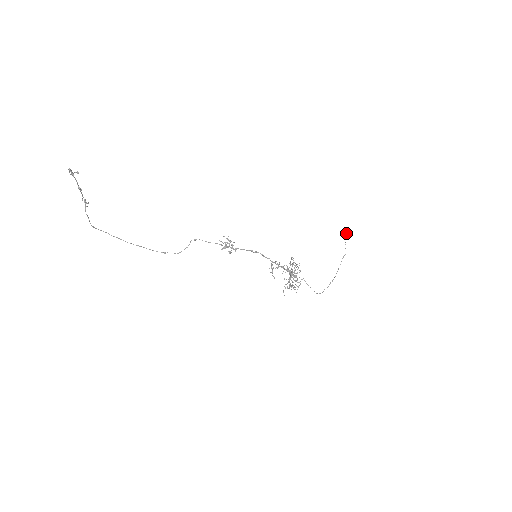
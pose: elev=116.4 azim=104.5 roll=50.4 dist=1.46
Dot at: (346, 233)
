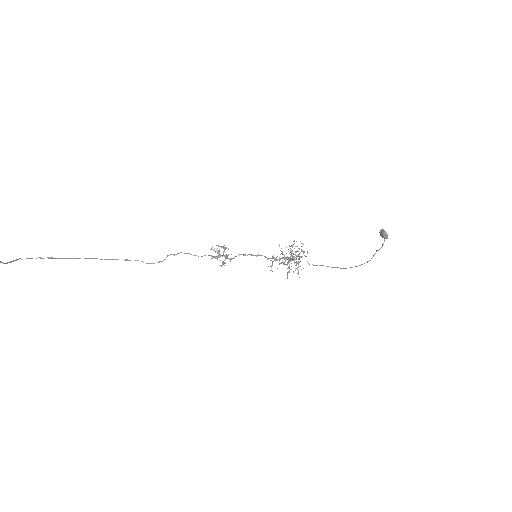
Dot at: (382, 236)
